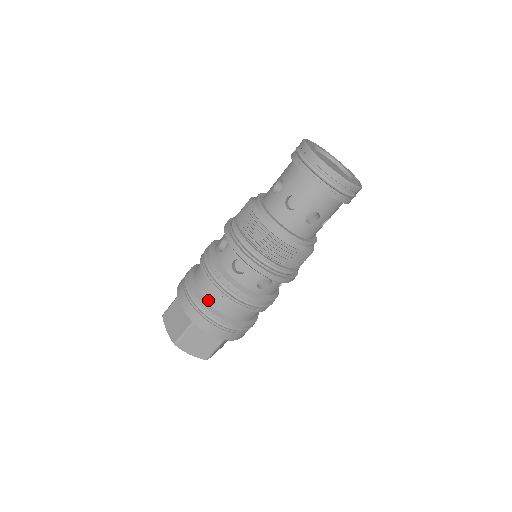
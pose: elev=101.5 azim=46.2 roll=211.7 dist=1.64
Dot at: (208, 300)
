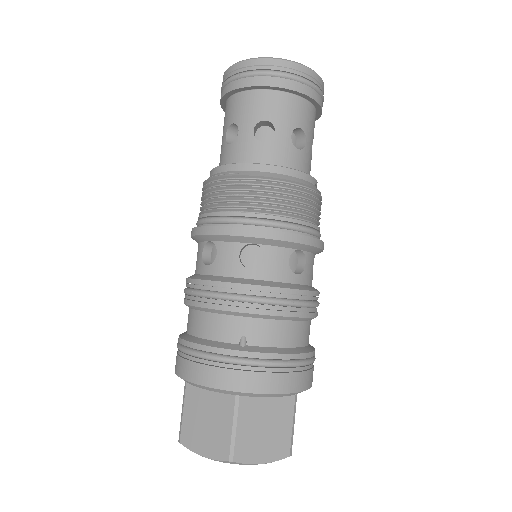
Dot at: (239, 341)
